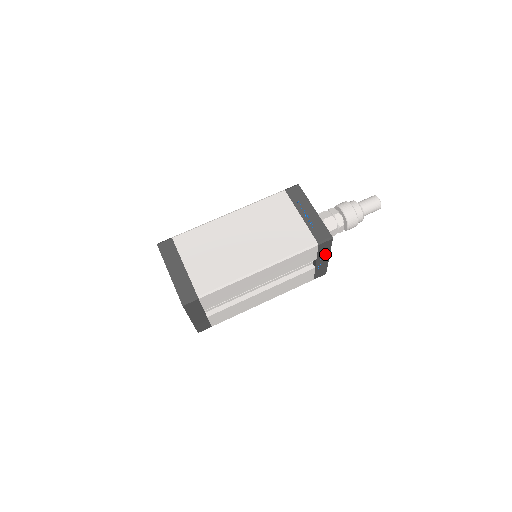
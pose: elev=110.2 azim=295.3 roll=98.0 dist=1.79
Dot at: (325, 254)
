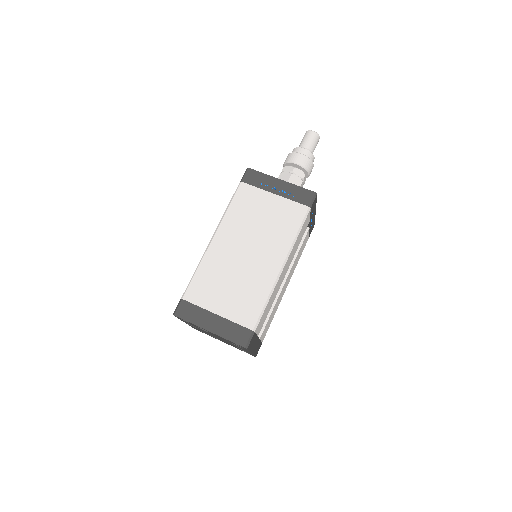
Dot at: (313, 211)
